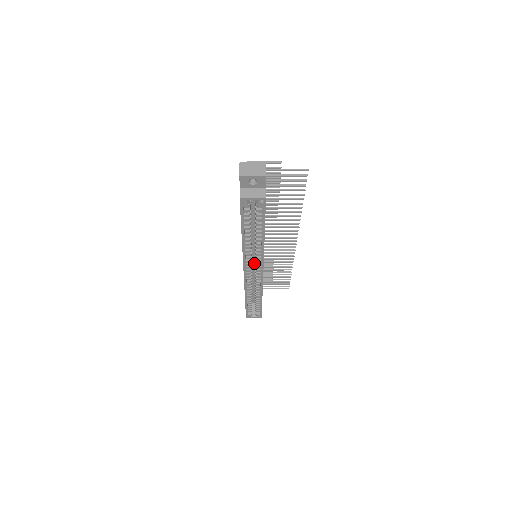
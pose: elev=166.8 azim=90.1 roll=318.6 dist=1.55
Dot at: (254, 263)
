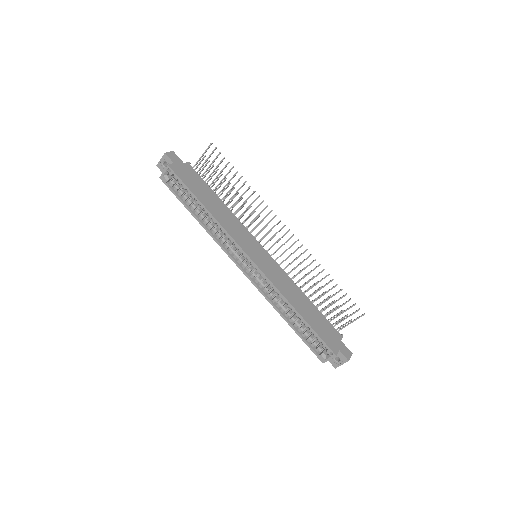
Dot at: occluded
